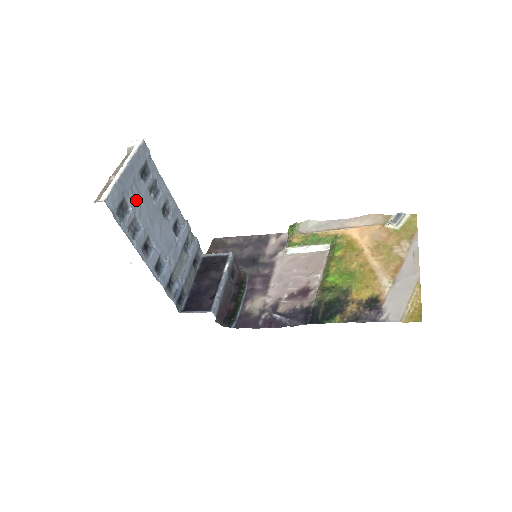
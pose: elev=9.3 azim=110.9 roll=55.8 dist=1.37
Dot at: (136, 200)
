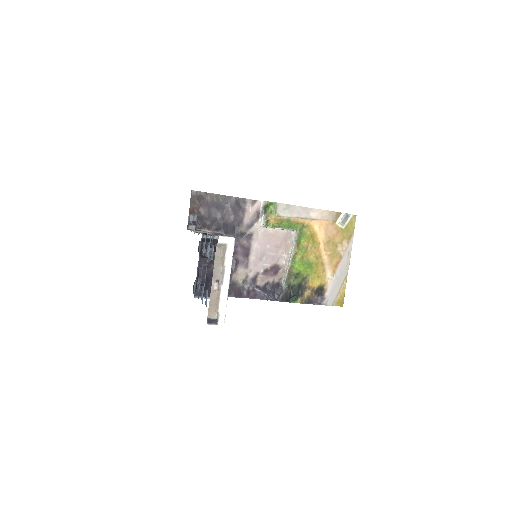
Dot at: occluded
